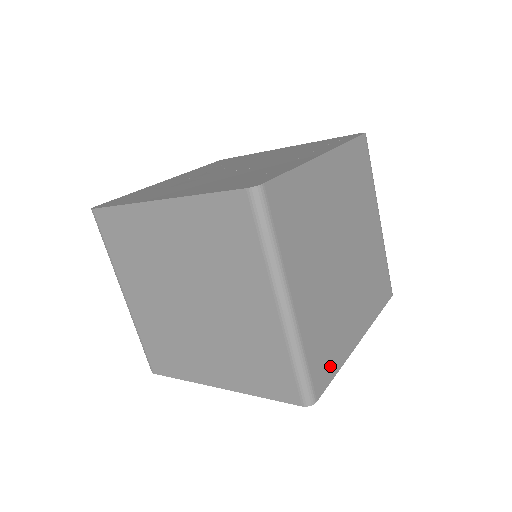
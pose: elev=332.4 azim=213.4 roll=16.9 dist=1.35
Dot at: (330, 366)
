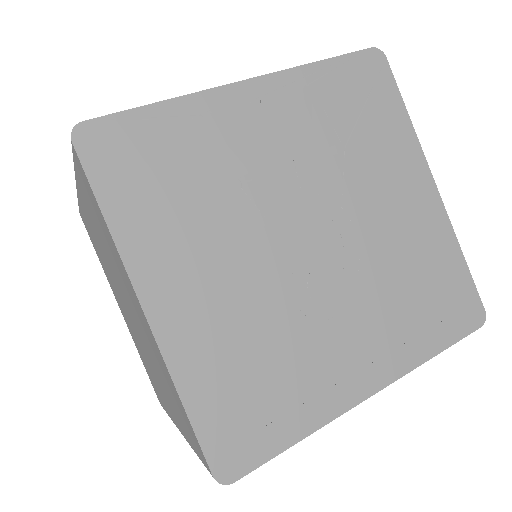
Dot at: occluded
